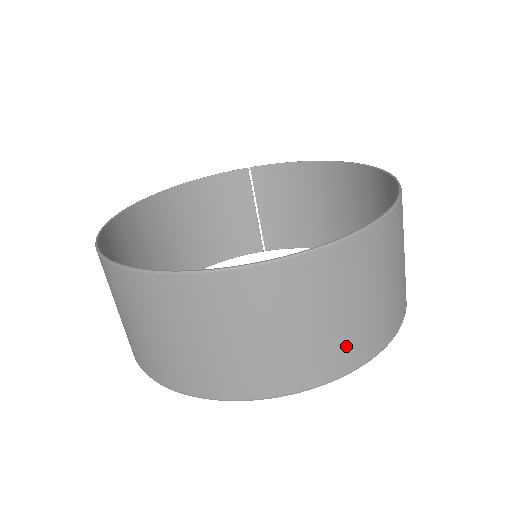
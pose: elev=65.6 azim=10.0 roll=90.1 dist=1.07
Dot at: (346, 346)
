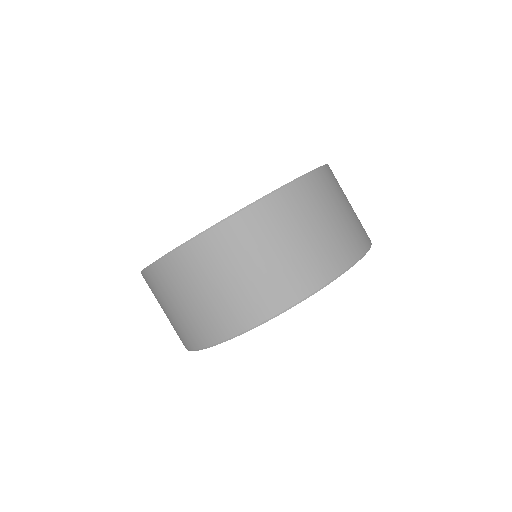
Dot at: (361, 225)
